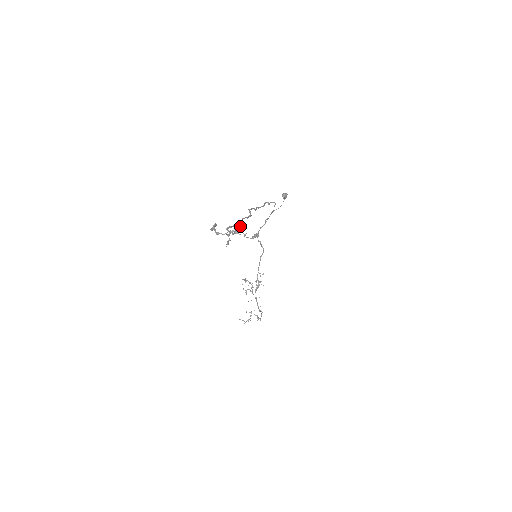
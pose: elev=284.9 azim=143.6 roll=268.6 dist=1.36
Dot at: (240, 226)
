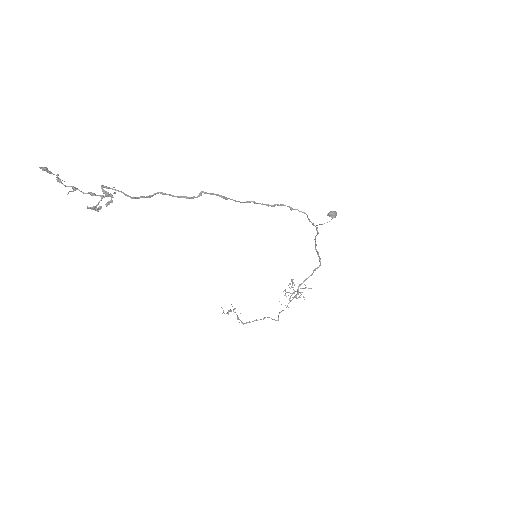
Dot at: (124, 194)
